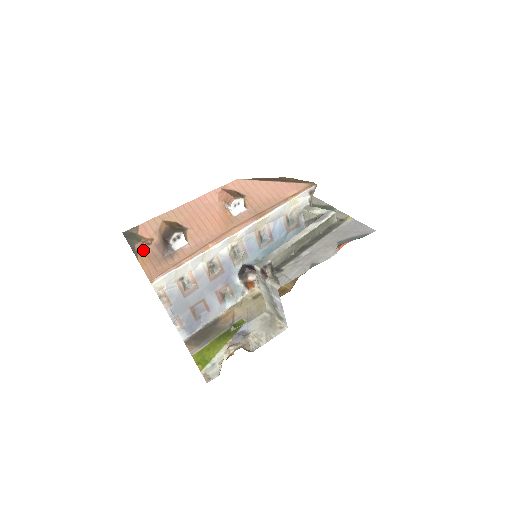
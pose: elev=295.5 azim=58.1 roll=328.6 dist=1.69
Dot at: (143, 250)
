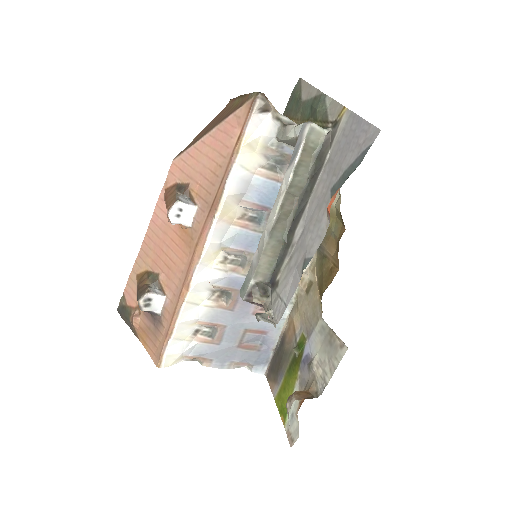
Dot at: (137, 326)
